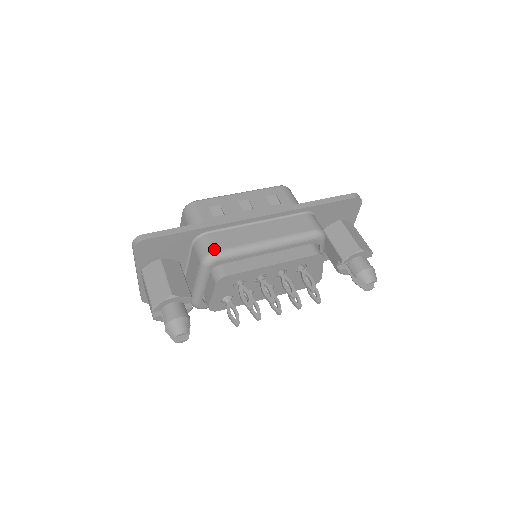
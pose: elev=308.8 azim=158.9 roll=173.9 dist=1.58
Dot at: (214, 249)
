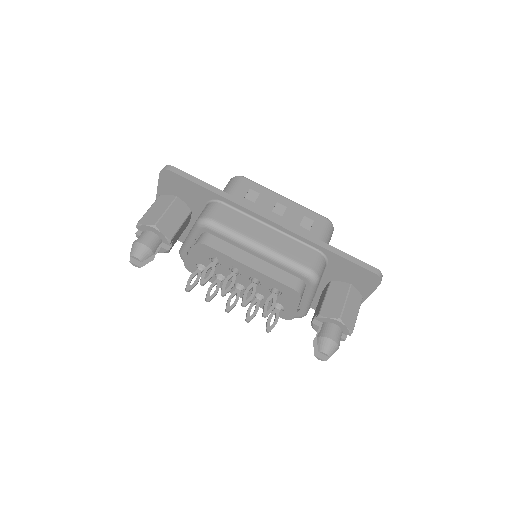
Dot at: (213, 217)
